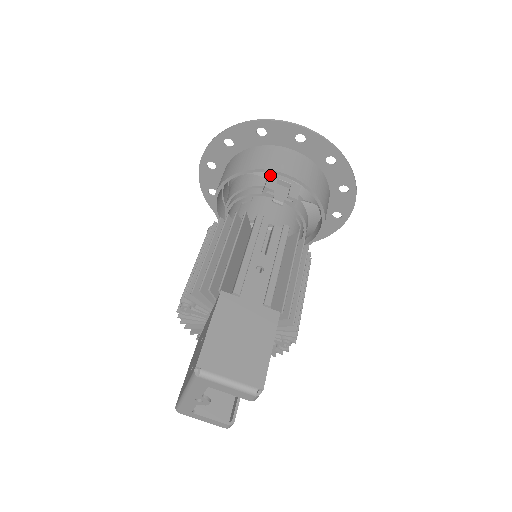
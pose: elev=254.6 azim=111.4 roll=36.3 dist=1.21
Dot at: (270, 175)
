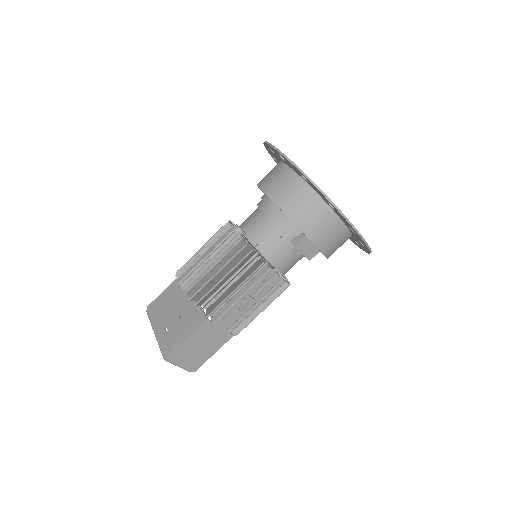
Dot at: occluded
